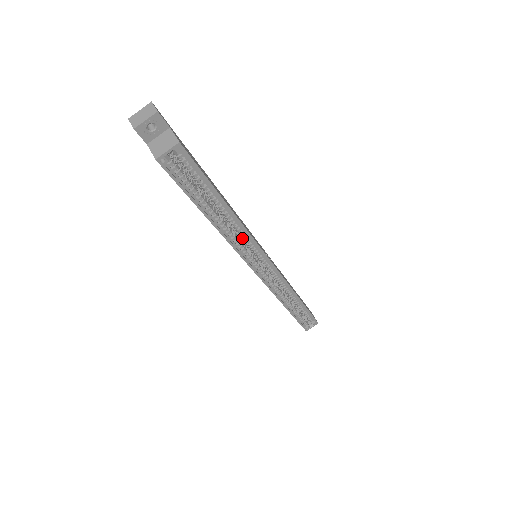
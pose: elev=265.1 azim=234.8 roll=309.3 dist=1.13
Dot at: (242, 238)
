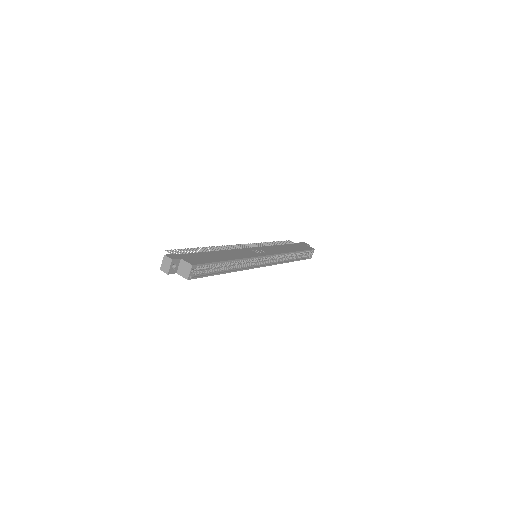
Dot at: occluded
